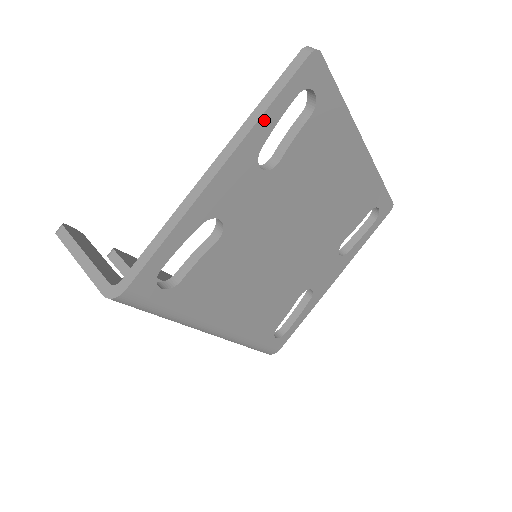
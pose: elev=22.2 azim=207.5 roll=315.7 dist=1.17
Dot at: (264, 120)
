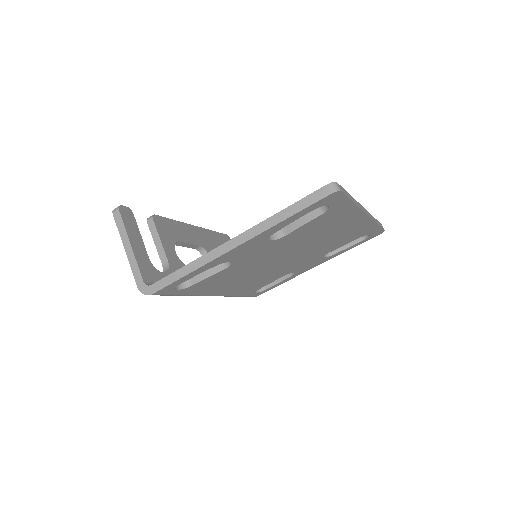
Dot at: (280, 224)
